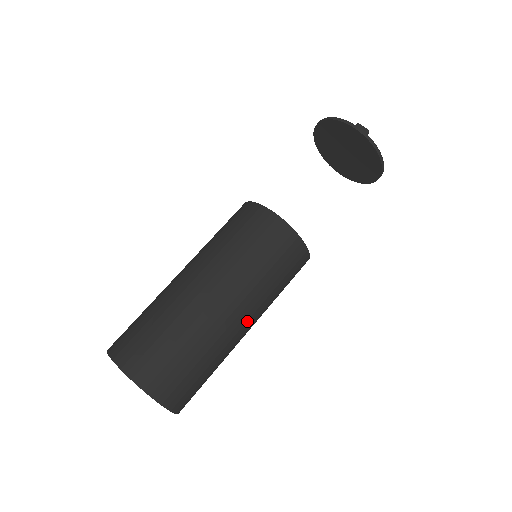
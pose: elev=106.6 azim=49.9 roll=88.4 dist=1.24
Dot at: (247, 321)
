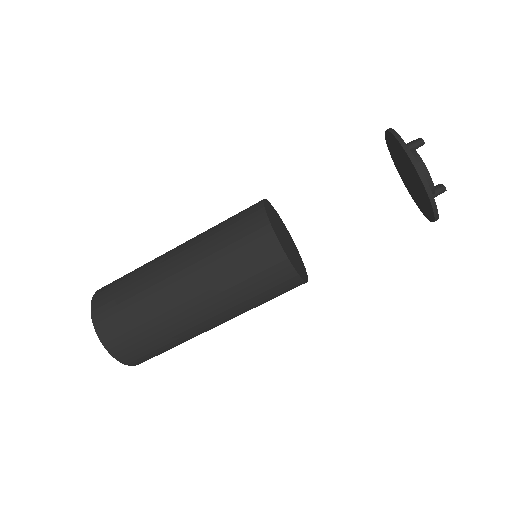
Dot at: (184, 278)
